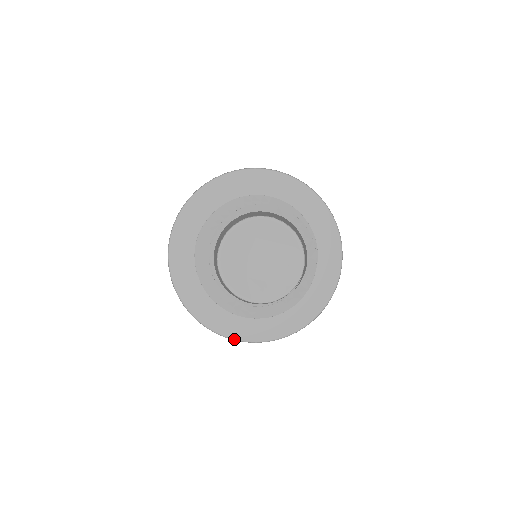
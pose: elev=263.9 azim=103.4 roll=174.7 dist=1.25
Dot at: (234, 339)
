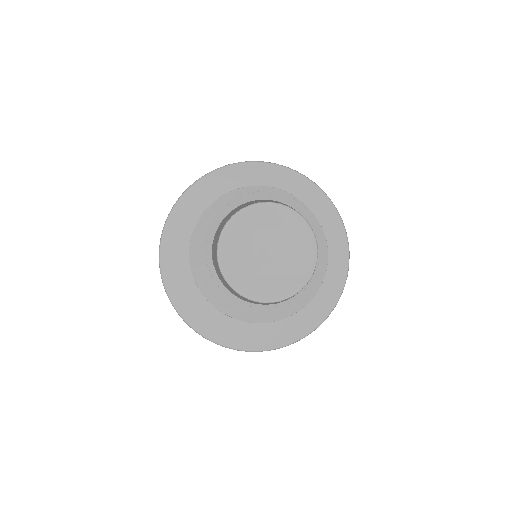
Dot at: (257, 351)
